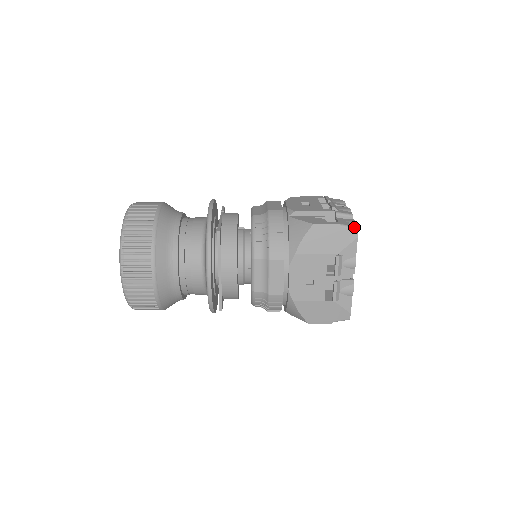
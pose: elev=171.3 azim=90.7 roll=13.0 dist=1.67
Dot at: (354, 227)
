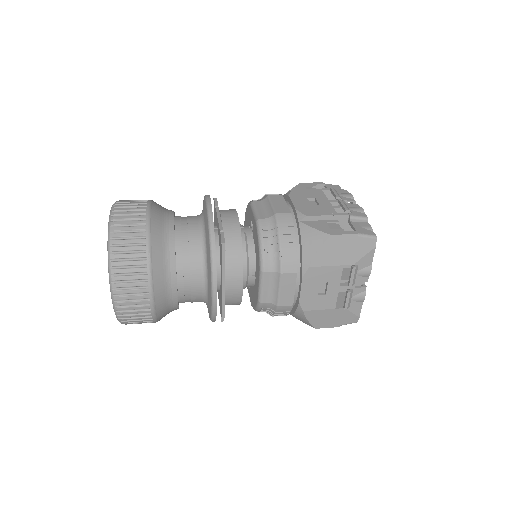
Dot at: (373, 236)
